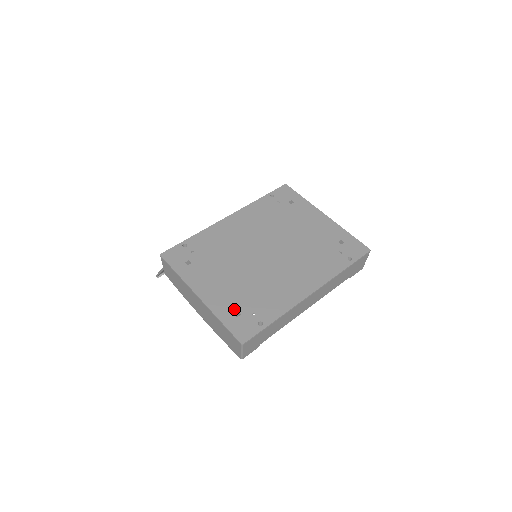
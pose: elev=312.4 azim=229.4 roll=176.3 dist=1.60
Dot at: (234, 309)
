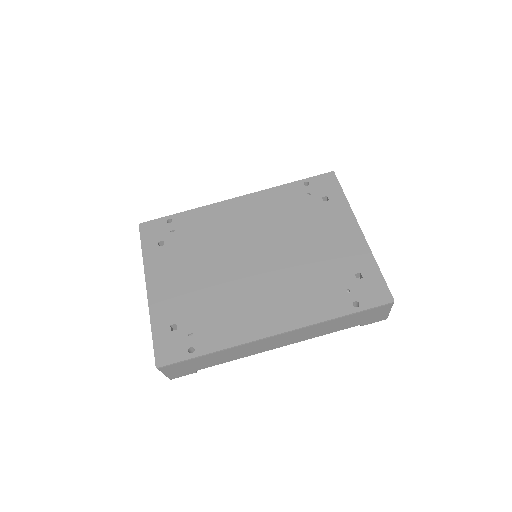
Dot at: (174, 319)
